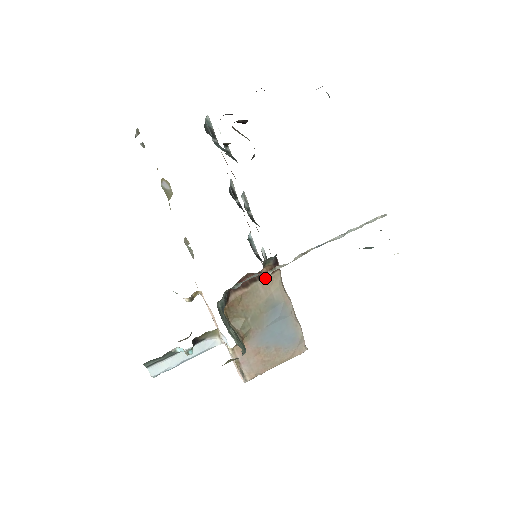
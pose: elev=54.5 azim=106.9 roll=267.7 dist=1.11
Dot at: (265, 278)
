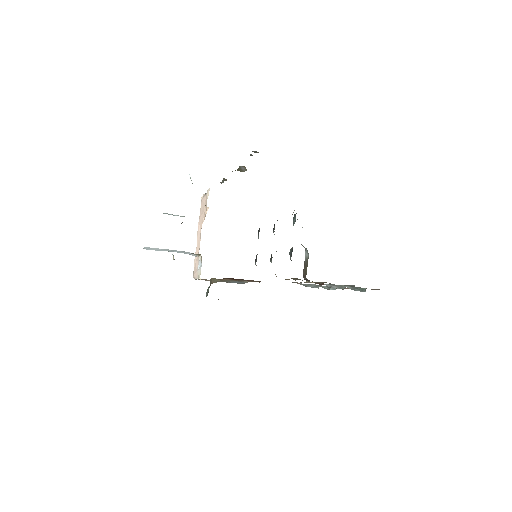
Dot at: (249, 281)
